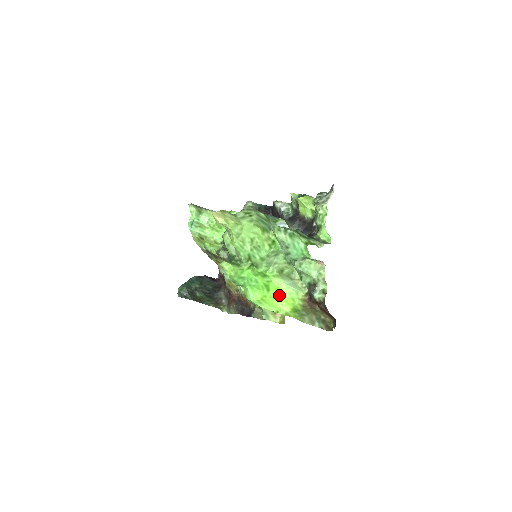
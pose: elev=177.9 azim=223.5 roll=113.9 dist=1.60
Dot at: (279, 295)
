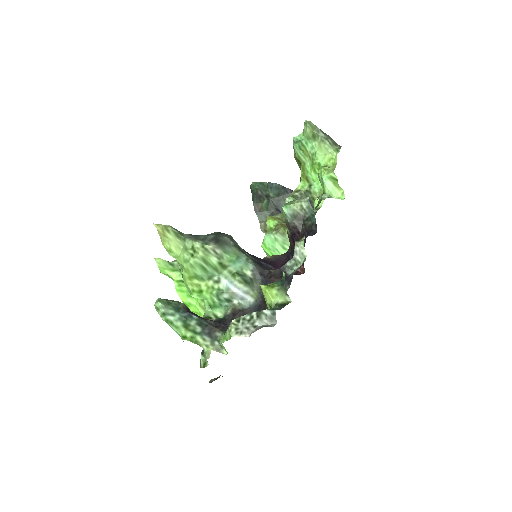
Dot at: occluded
